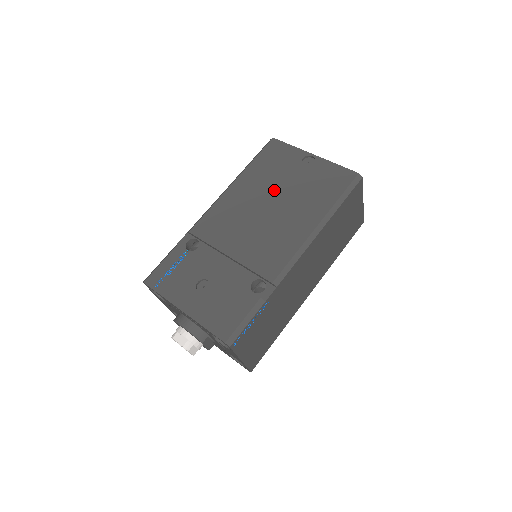
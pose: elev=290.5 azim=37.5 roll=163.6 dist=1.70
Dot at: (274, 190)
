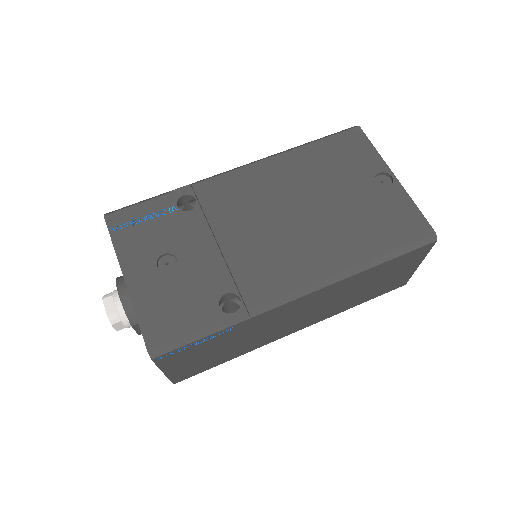
Dot at: (321, 193)
